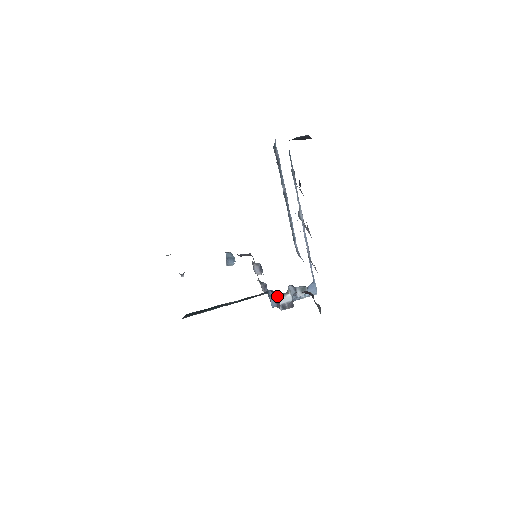
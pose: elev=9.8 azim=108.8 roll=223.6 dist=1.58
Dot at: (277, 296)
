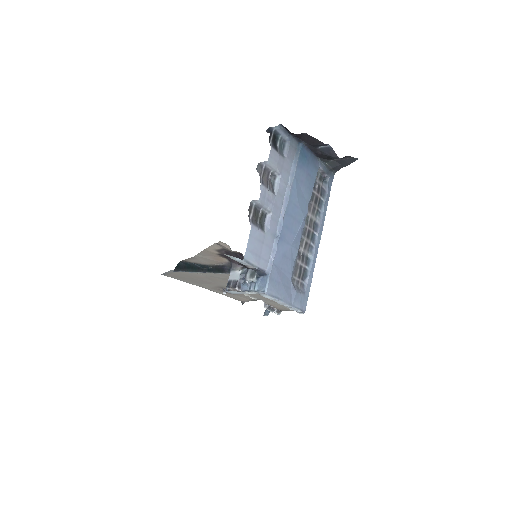
Dot at: (230, 269)
